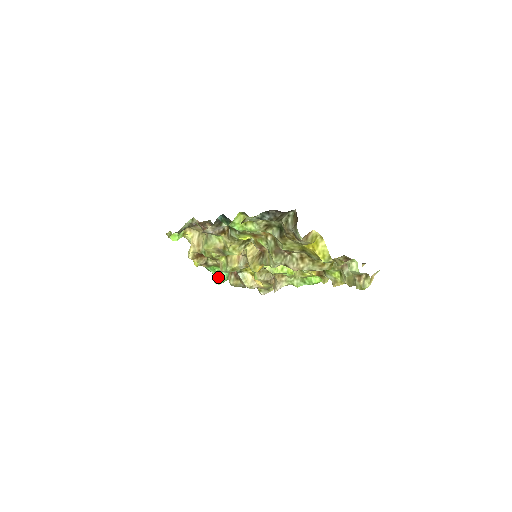
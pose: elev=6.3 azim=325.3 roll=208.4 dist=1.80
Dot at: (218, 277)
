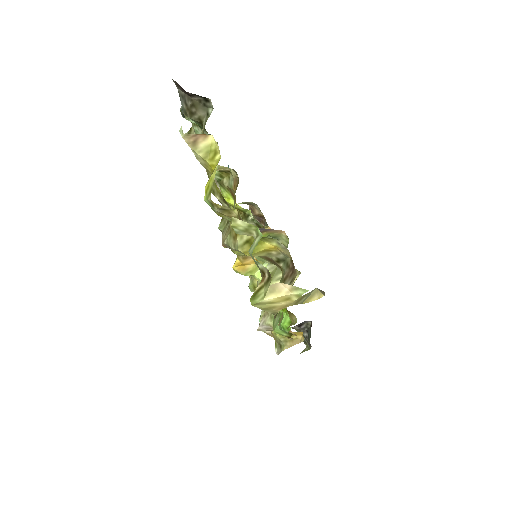
Dot at: occluded
